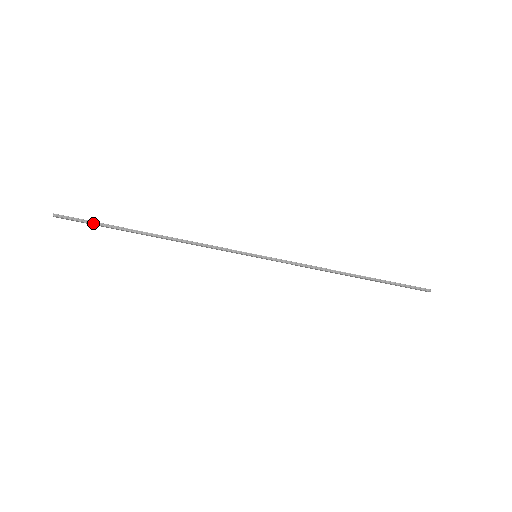
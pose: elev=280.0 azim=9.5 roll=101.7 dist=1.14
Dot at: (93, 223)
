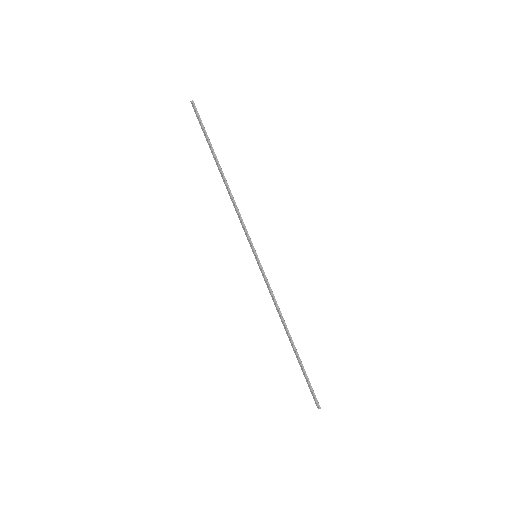
Dot at: (204, 130)
